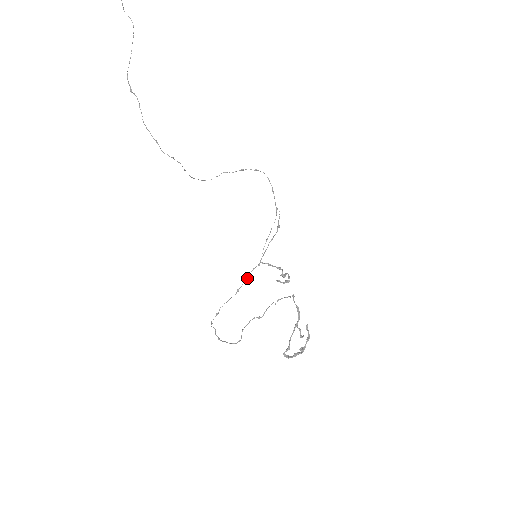
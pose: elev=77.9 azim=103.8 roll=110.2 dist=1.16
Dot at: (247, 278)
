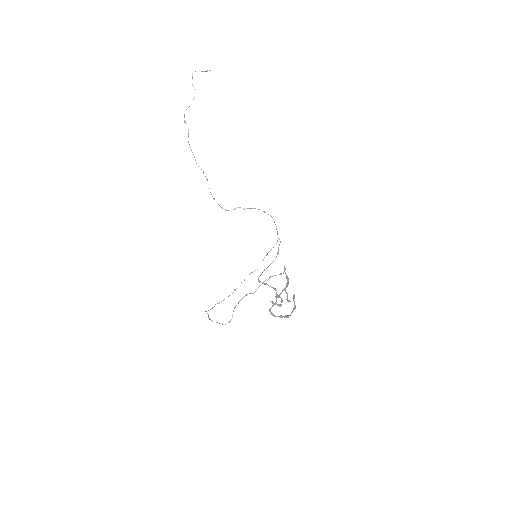
Dot at: occluded
